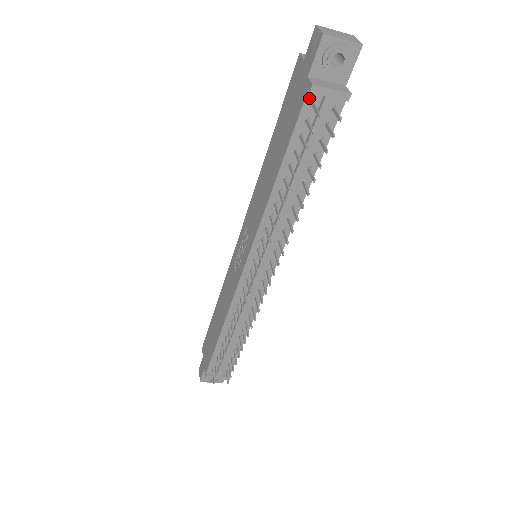
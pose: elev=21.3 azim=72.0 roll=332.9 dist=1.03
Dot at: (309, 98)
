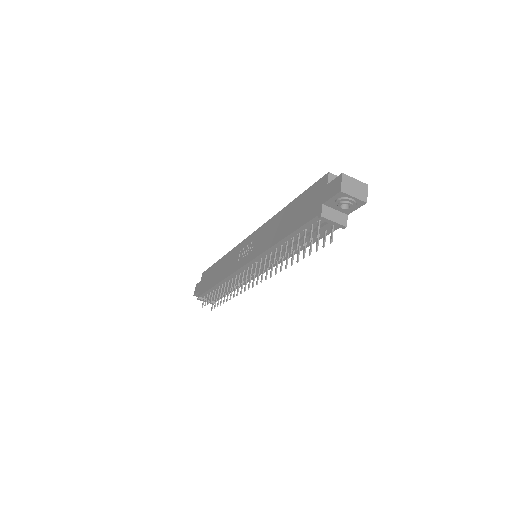
Dot at: (317, 218)
